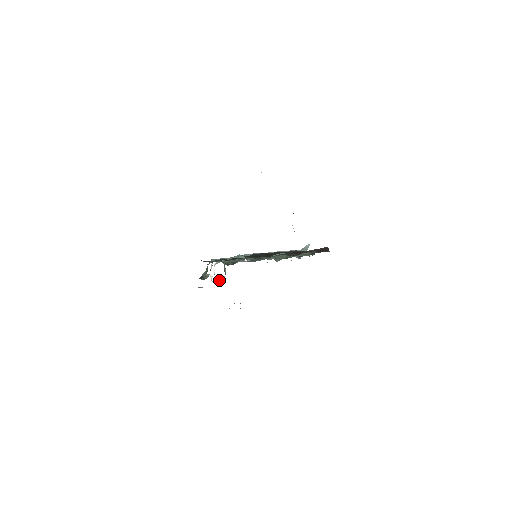
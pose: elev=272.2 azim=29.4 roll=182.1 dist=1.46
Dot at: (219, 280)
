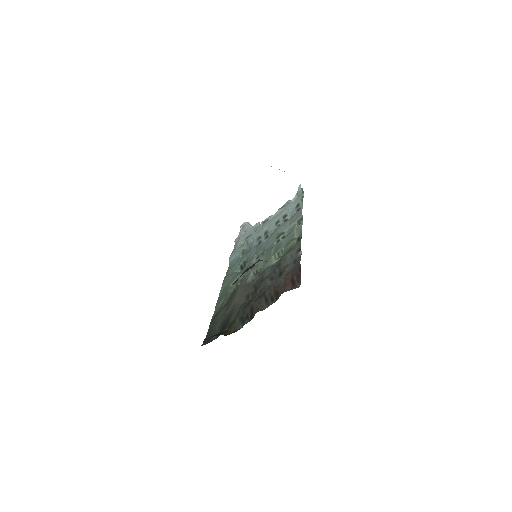
Dot at: occluded
